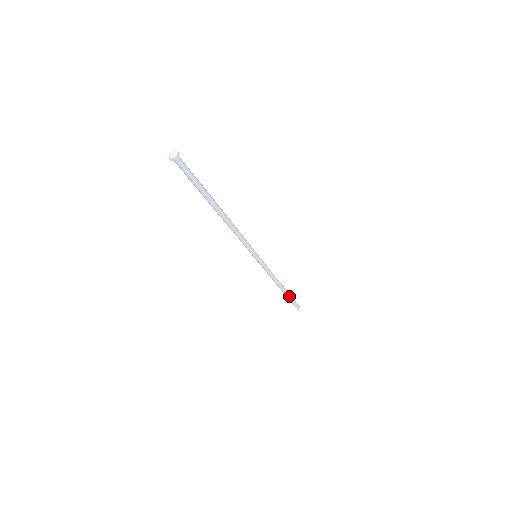
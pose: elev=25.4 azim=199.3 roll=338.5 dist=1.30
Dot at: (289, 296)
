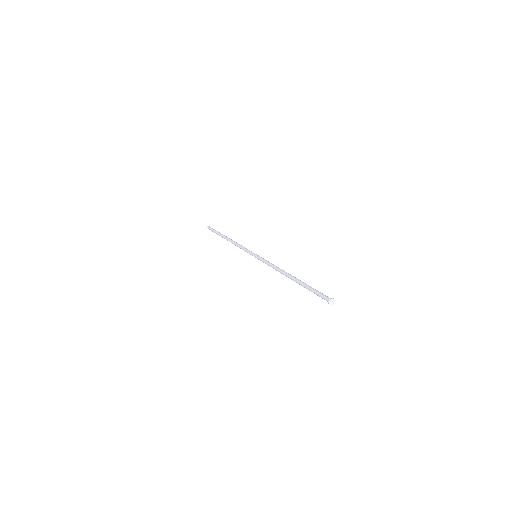
Dot at: occluded
